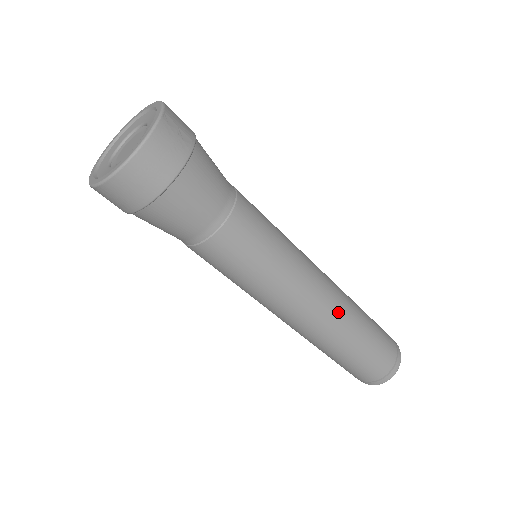
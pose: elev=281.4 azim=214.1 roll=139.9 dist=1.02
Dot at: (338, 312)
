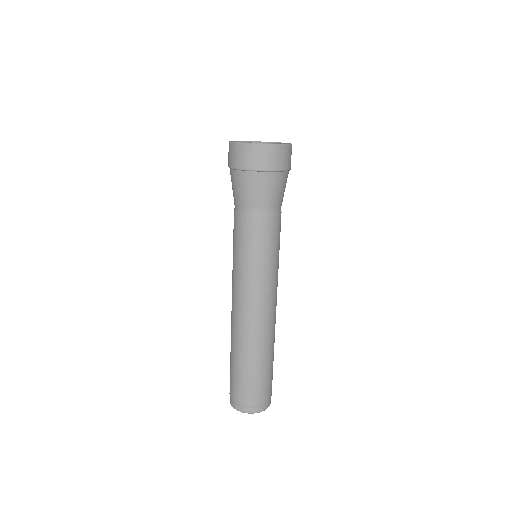
Dot at: (257, 330)
